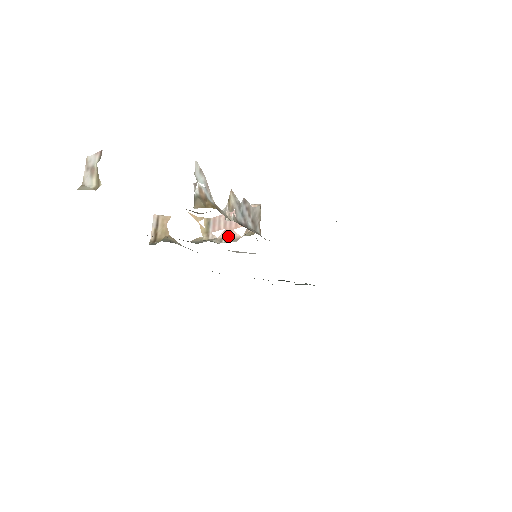
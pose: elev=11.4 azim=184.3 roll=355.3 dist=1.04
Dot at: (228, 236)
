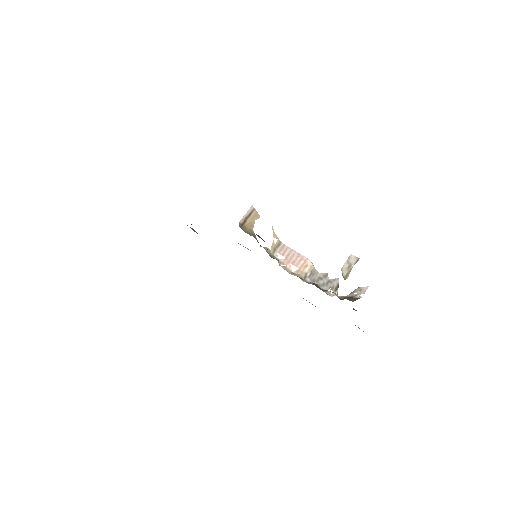
Dot at: (286, 265)
